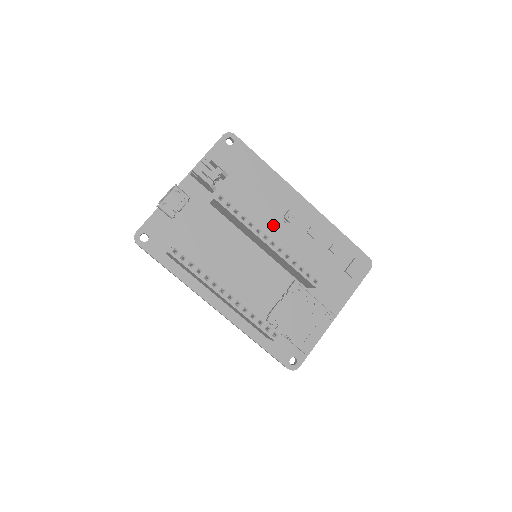
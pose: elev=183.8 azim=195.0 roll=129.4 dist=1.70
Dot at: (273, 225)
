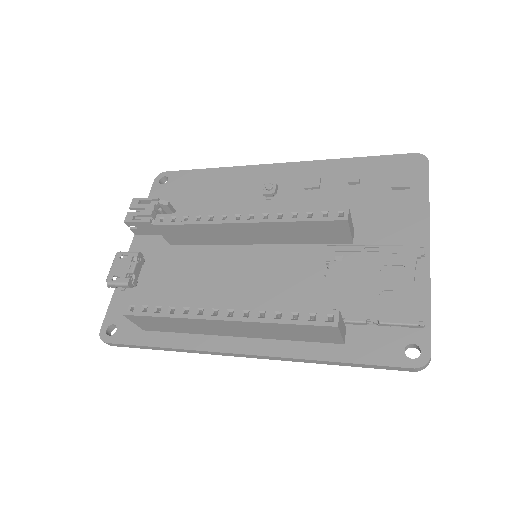
Dot at: occluded
